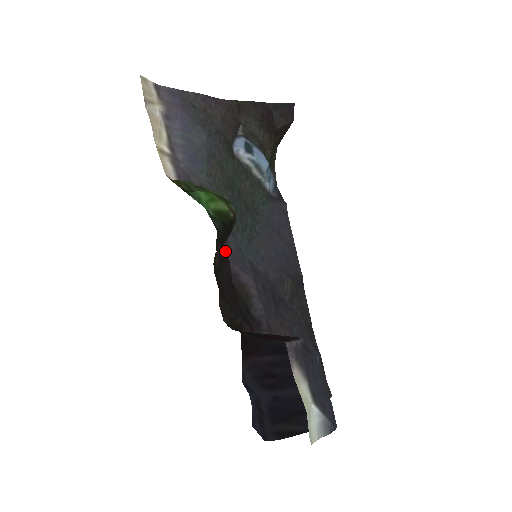
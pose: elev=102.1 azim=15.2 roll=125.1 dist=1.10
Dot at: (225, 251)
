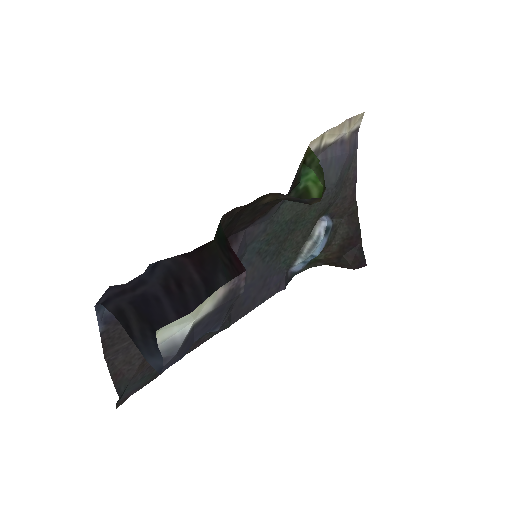
Dot at: (256, 220)
